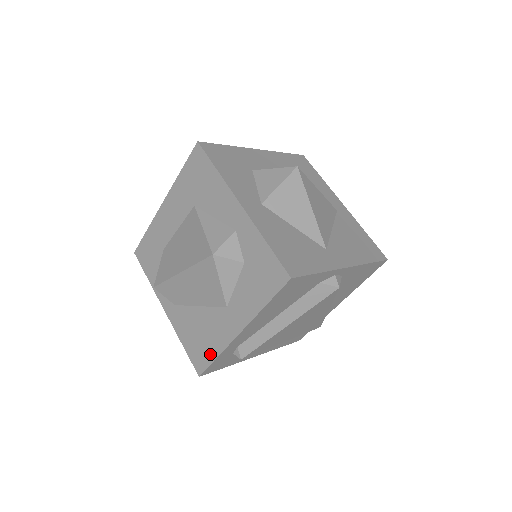
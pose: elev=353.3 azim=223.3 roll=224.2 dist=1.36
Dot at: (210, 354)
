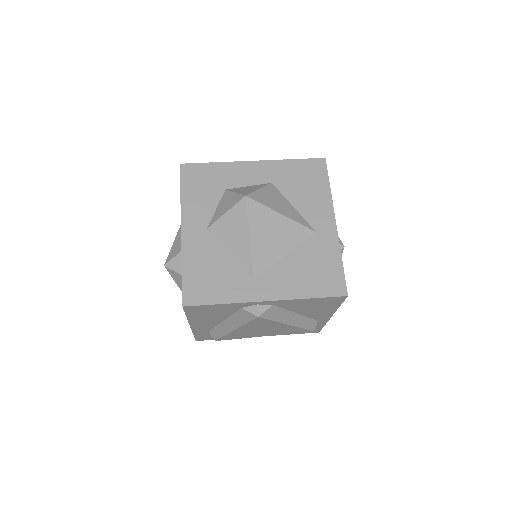
Dot at: occluded
